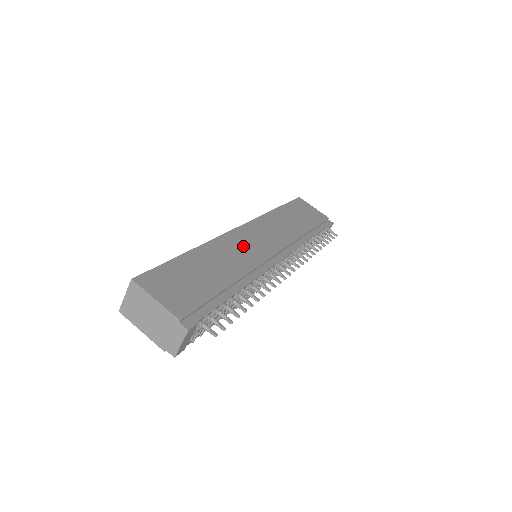
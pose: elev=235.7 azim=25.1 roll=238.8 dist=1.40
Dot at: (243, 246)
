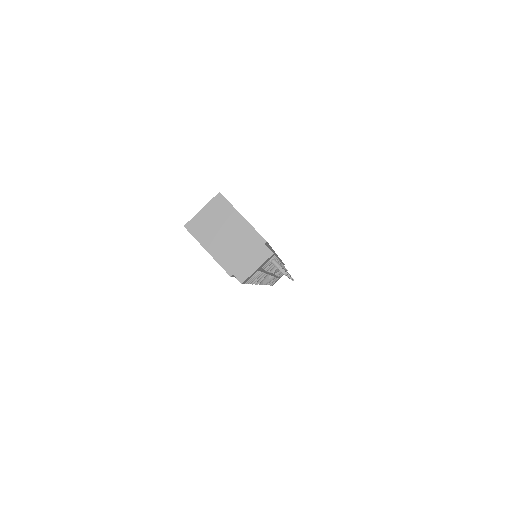
Dot at: occluded
